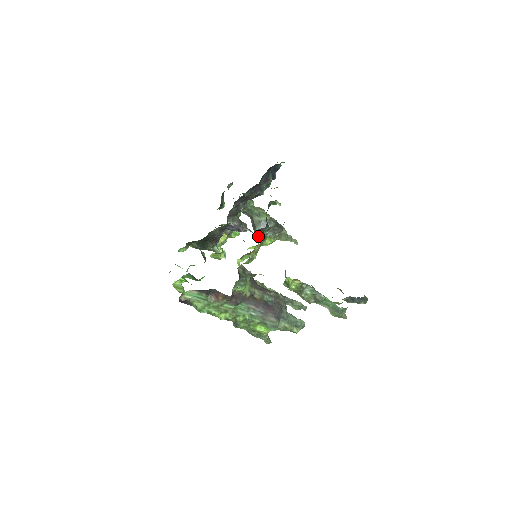
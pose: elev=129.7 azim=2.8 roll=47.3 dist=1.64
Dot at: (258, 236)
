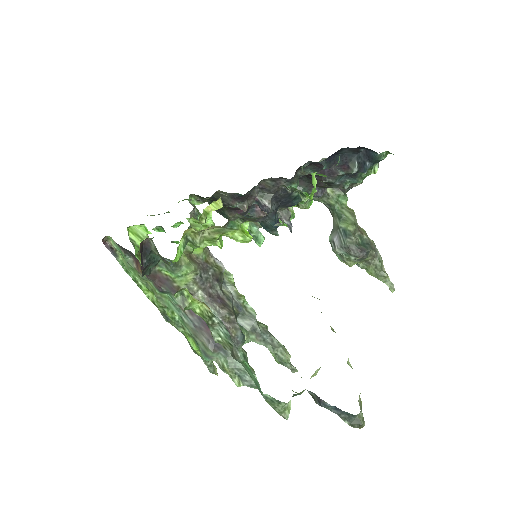
Dot at: (247, 225)
